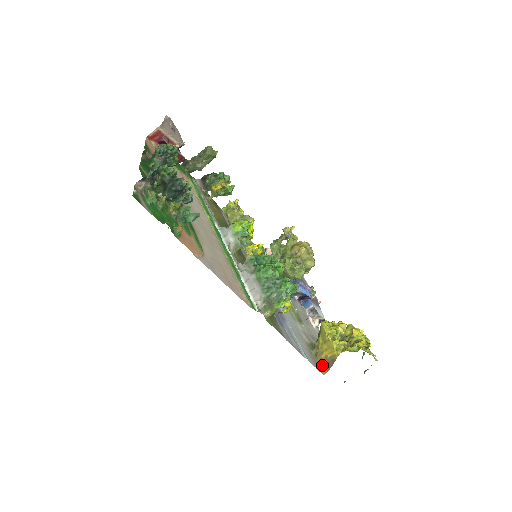
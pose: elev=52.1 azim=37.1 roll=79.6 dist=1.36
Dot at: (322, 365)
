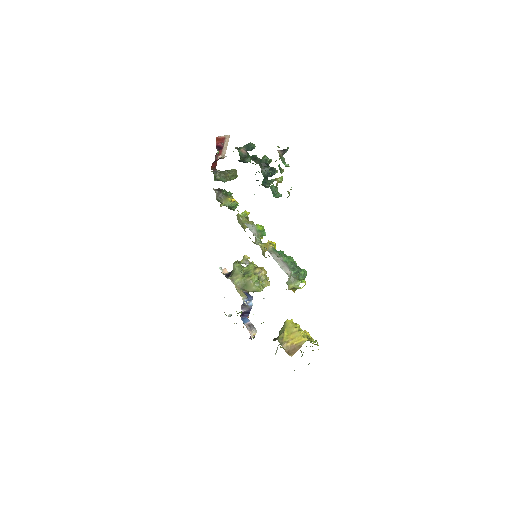
Dot at: (286, 351)
